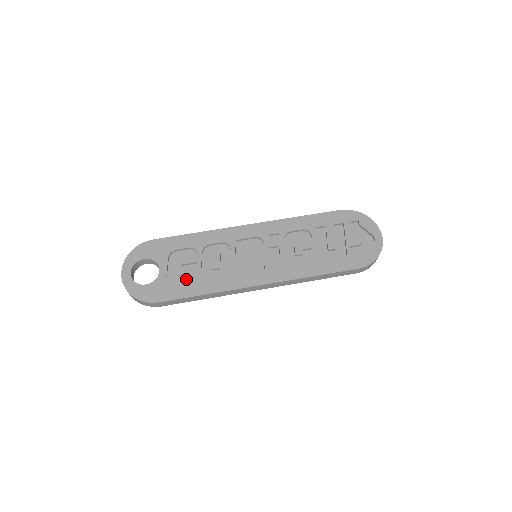
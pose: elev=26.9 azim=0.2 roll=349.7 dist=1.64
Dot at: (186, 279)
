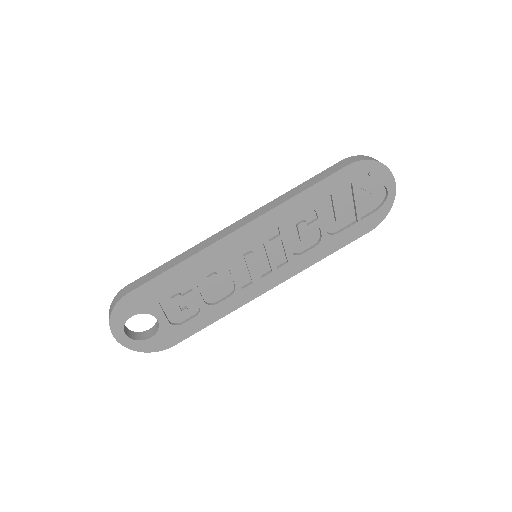
Dot at: (190, 312)
